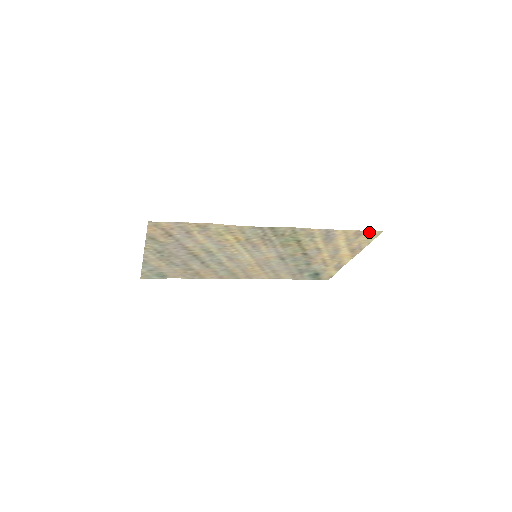
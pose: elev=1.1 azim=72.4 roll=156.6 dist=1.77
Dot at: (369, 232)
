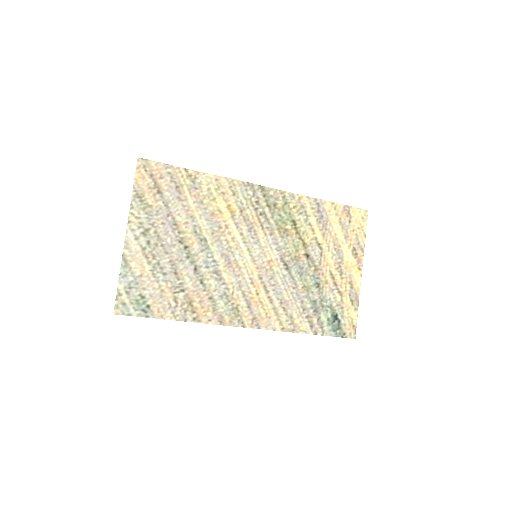
Dot at: (356, 211)
